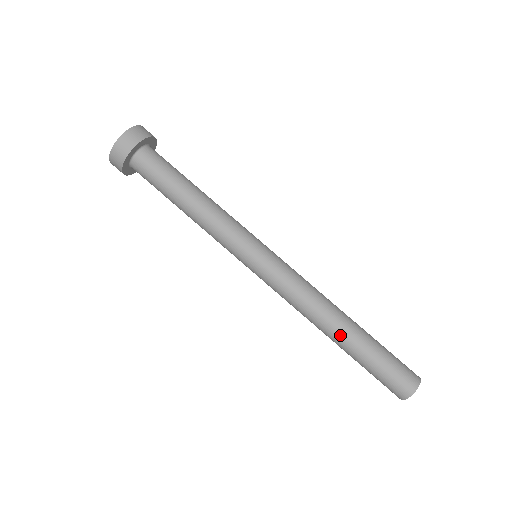
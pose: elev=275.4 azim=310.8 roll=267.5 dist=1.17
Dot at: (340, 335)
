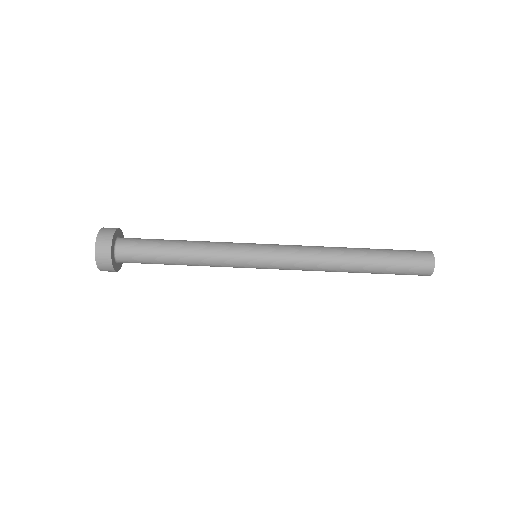
Dot at: (356, 266)
